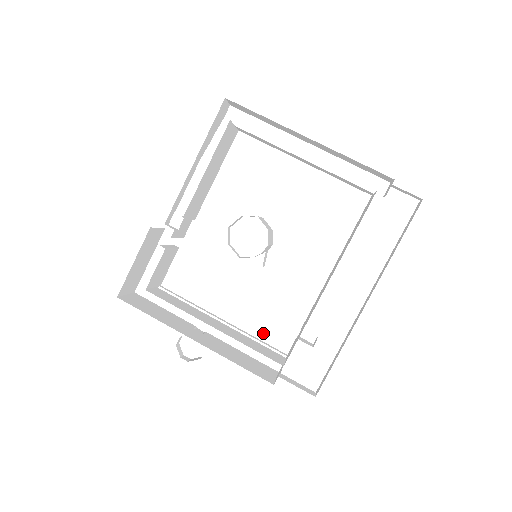
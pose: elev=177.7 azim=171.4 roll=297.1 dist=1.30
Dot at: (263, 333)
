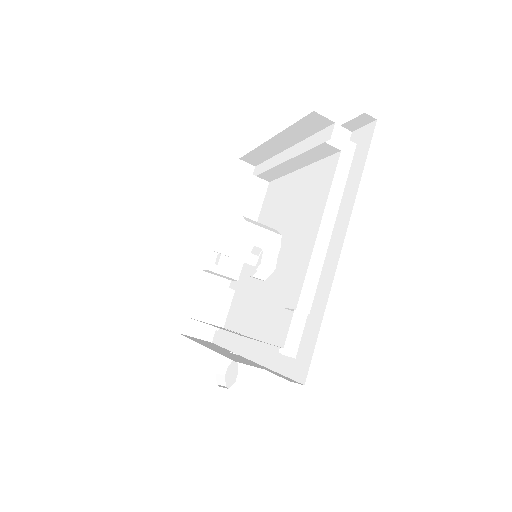
Dot at: (271, 335)
